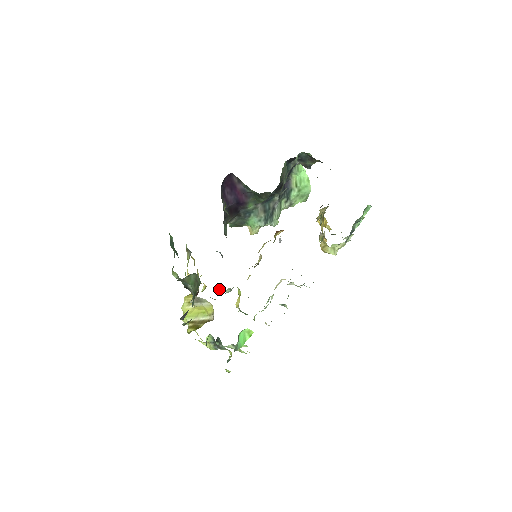
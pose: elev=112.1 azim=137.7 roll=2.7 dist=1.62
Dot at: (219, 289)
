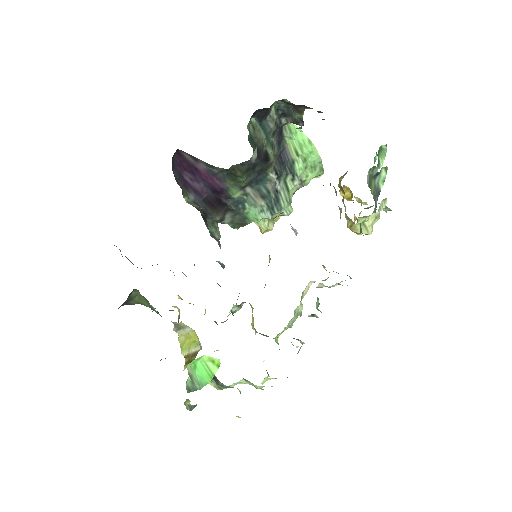
Dot at: occluded
